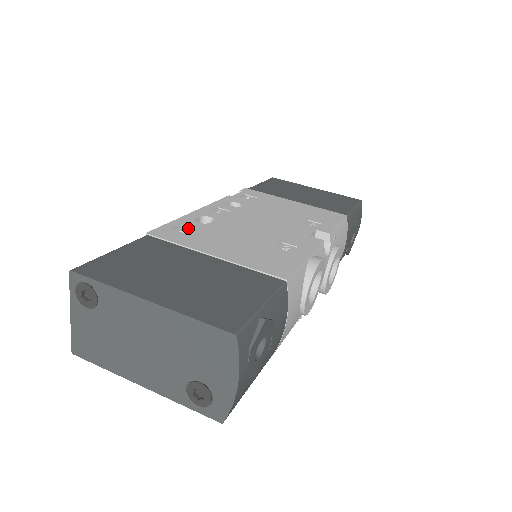
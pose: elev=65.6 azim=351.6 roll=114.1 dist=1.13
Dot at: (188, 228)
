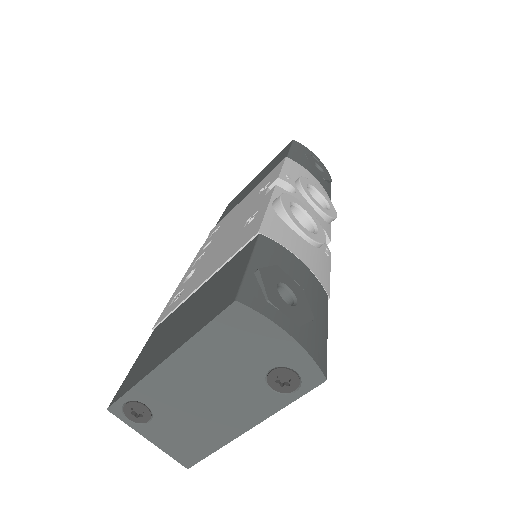
Dot at: (180, 293)
